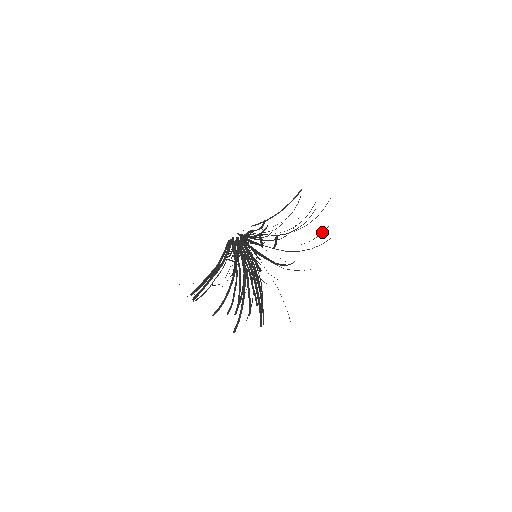
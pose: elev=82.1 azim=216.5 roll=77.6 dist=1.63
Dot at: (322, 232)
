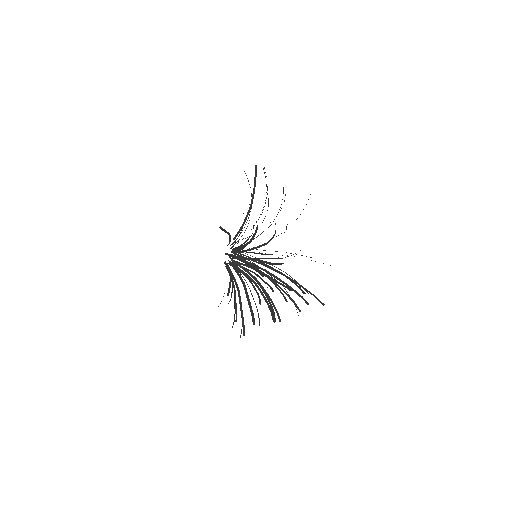
Dot at: occluded
